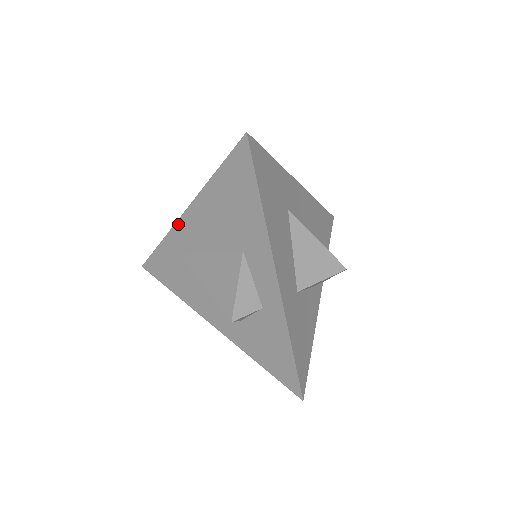
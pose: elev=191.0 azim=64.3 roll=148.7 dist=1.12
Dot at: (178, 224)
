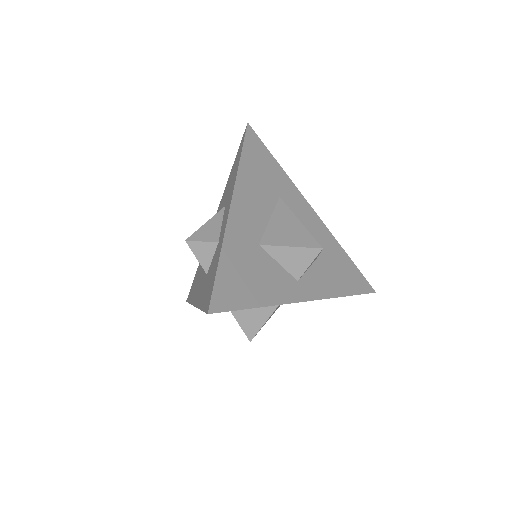
Dot at: occluded
